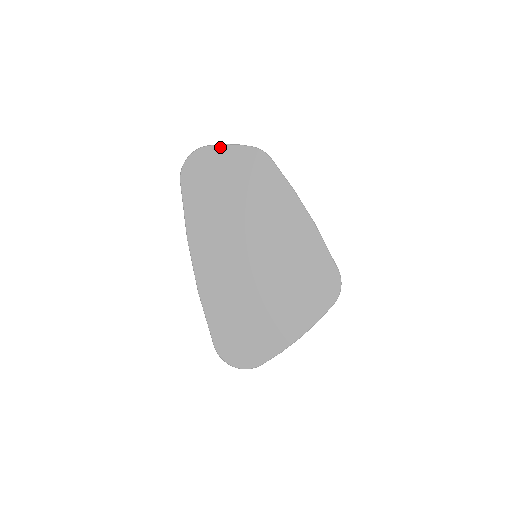
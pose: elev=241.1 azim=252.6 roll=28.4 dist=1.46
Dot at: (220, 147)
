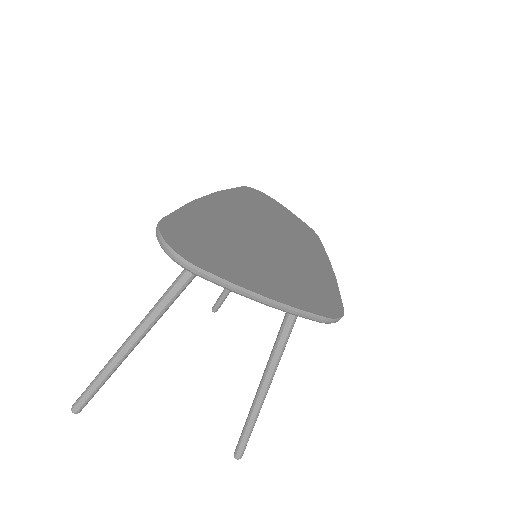
Dot at: (286, 208)
